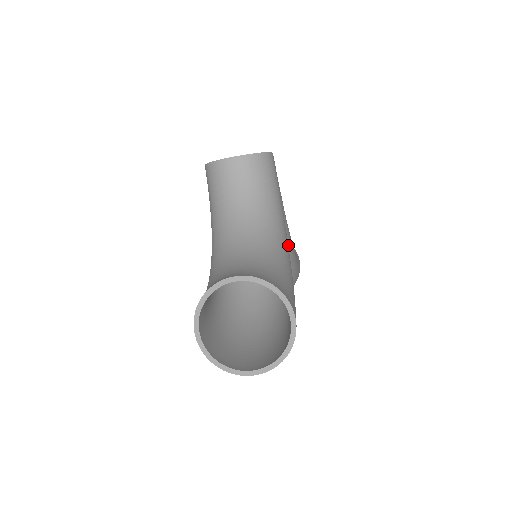
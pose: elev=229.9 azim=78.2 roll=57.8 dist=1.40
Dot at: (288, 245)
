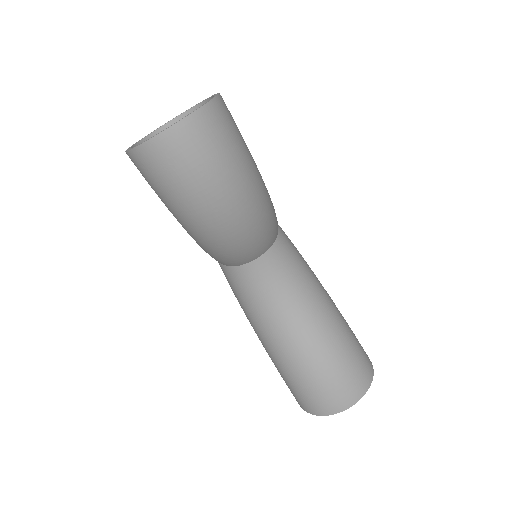
Dot at: (298, 254)
